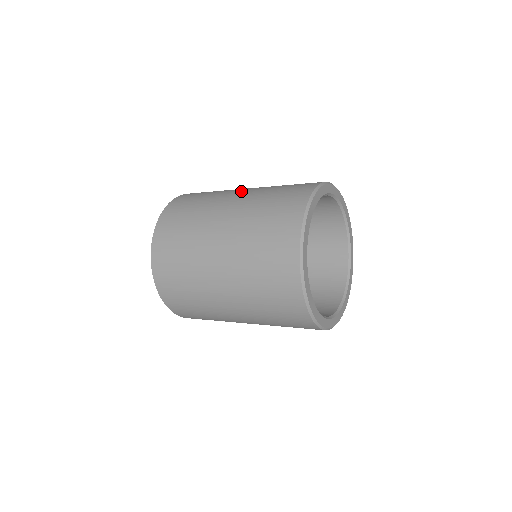
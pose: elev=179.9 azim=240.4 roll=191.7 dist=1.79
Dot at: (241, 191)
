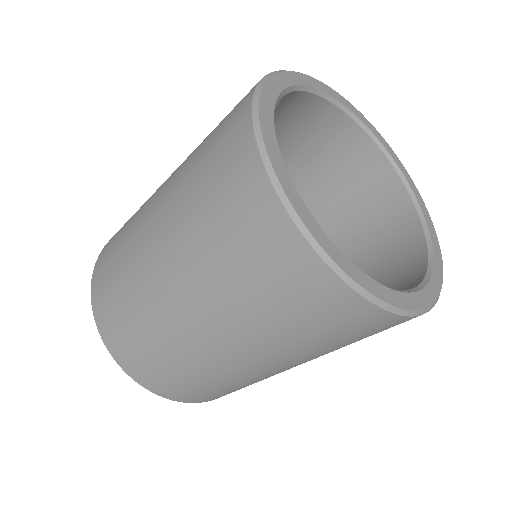
Dot at: occluded
